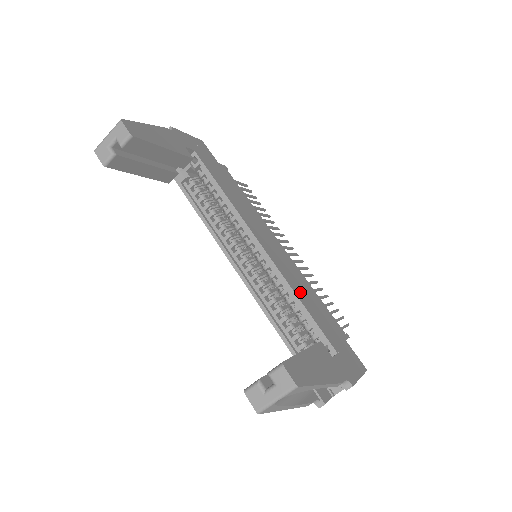
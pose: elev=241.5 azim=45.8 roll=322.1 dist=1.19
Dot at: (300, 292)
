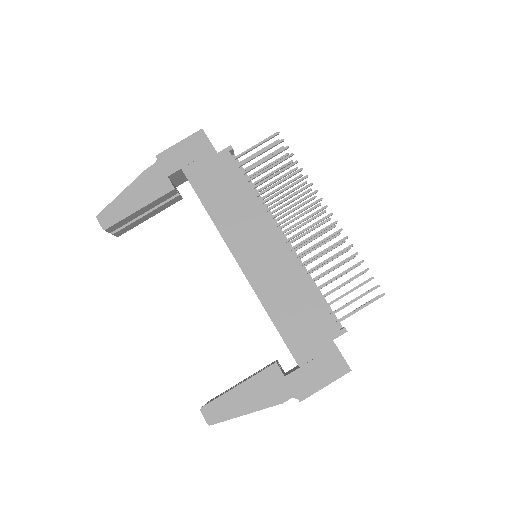
Dot at: (277, 304)
